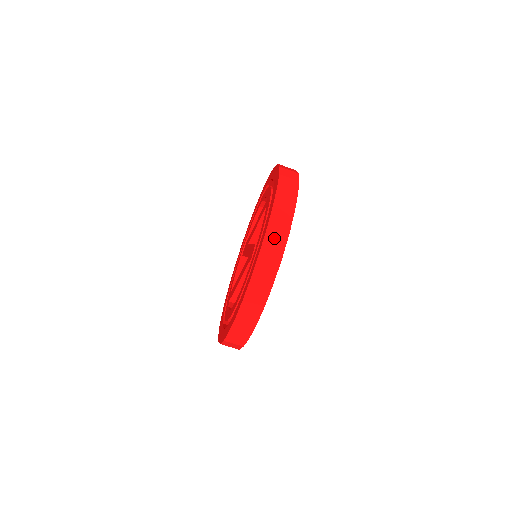
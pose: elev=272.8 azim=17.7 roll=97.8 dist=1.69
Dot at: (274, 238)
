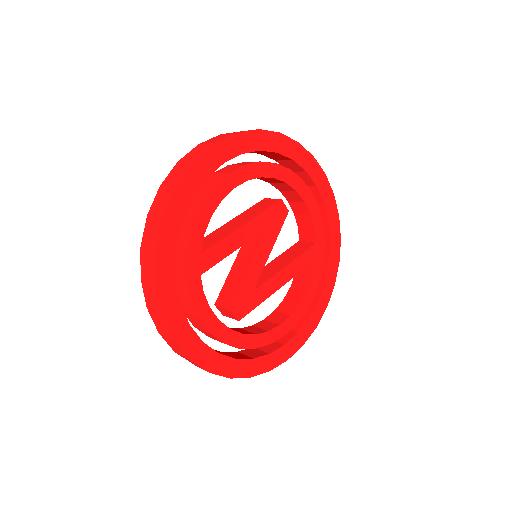
Dot at: (187, 359)
